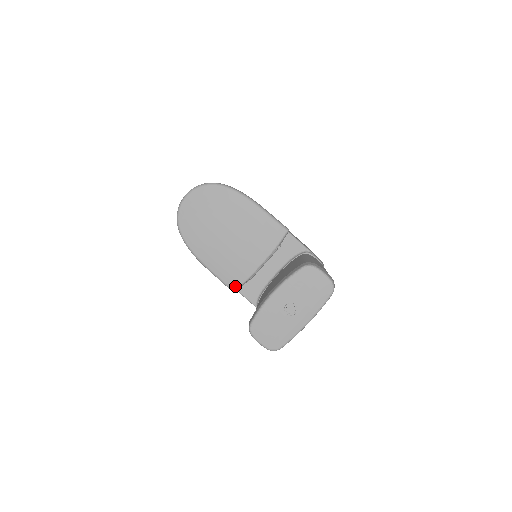
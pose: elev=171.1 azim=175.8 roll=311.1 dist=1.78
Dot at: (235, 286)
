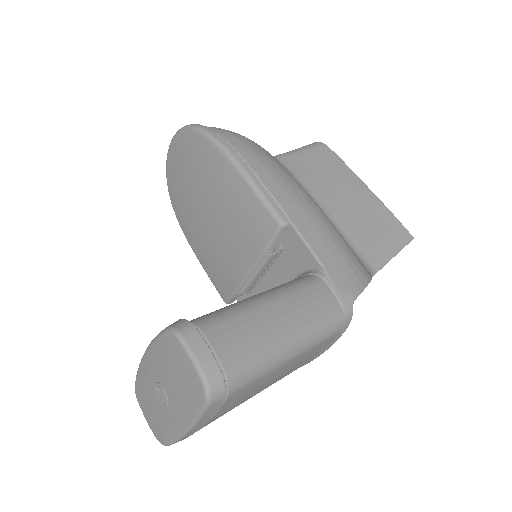
Dot at: (225, 296)
